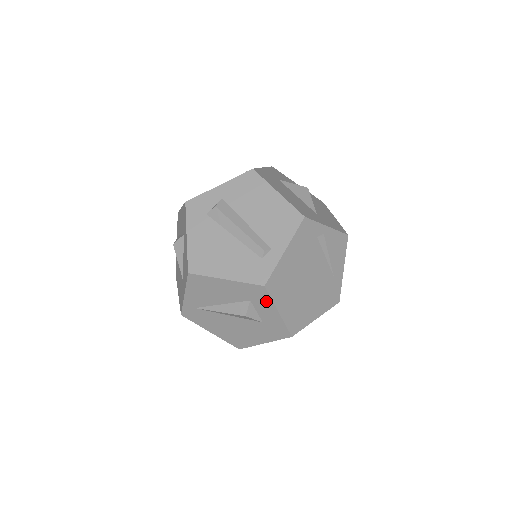
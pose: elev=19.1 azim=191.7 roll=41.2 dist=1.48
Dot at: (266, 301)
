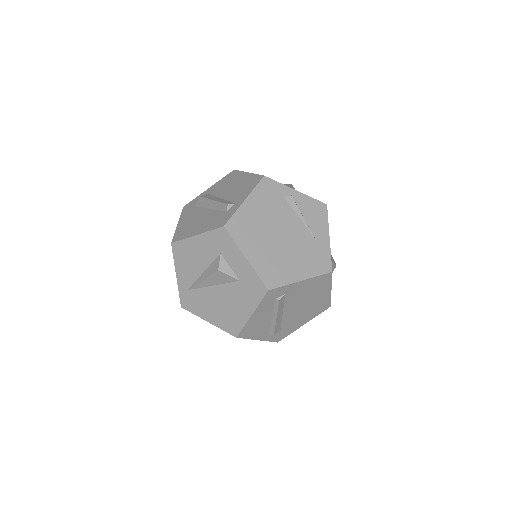
Dot at: (231, 247)
